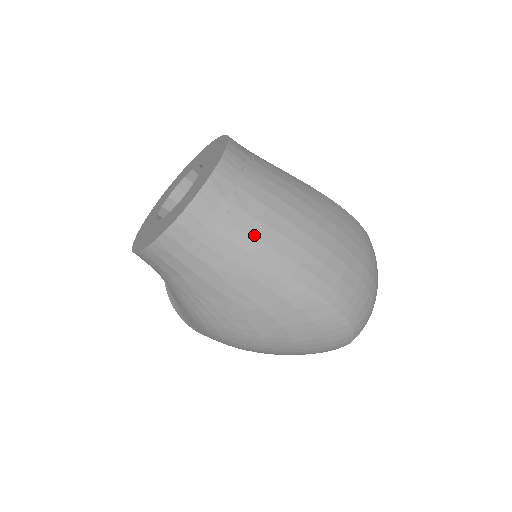
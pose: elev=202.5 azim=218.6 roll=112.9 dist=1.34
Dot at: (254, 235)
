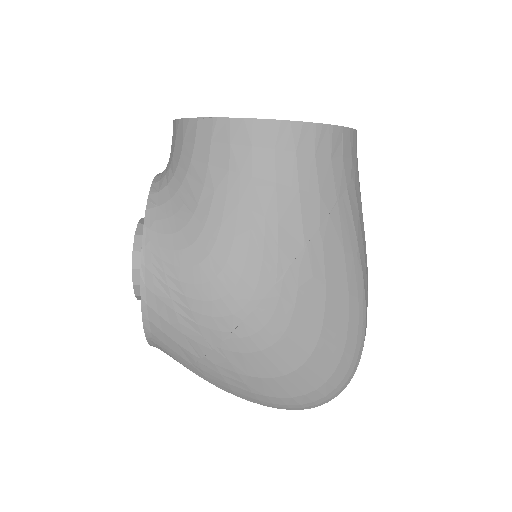
Dot at: (359, 210)
